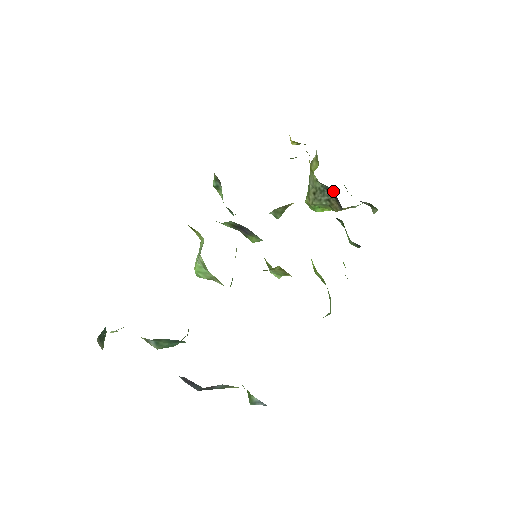
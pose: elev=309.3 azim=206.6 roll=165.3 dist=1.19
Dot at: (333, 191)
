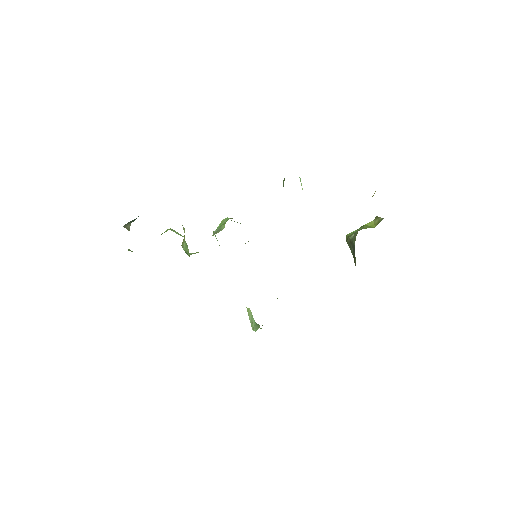
Dot at: occluded
